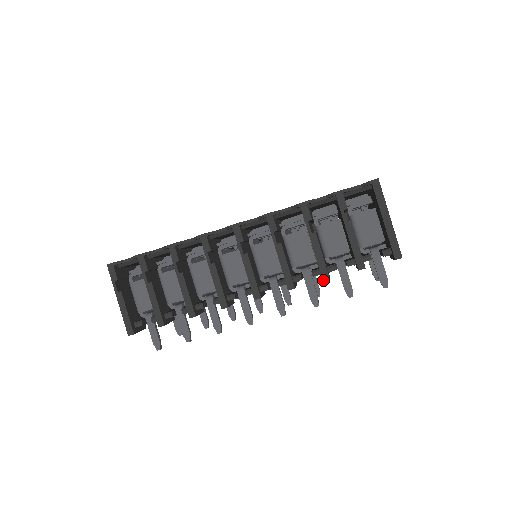
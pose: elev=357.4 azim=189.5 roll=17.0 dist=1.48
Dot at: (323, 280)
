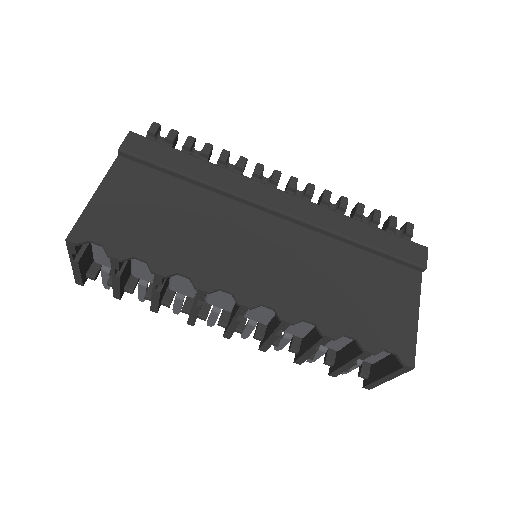
Dot at: occluded
